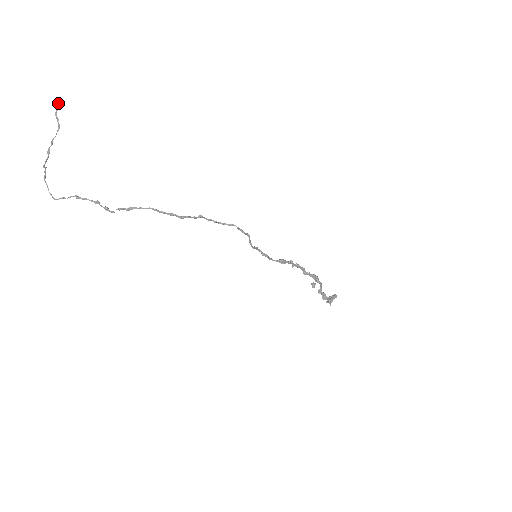
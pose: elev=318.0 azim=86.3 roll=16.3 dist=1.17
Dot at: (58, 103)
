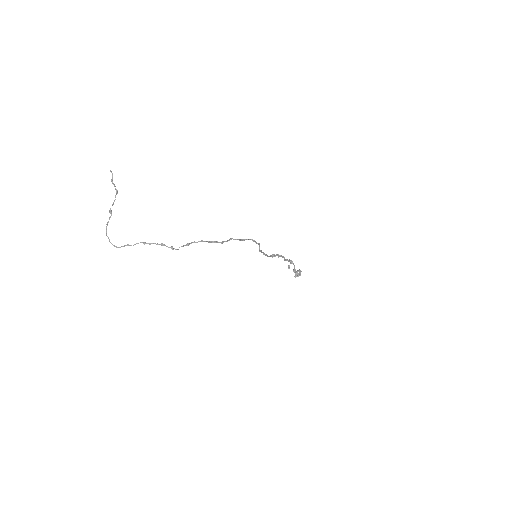
Dot at: (112, 173)
